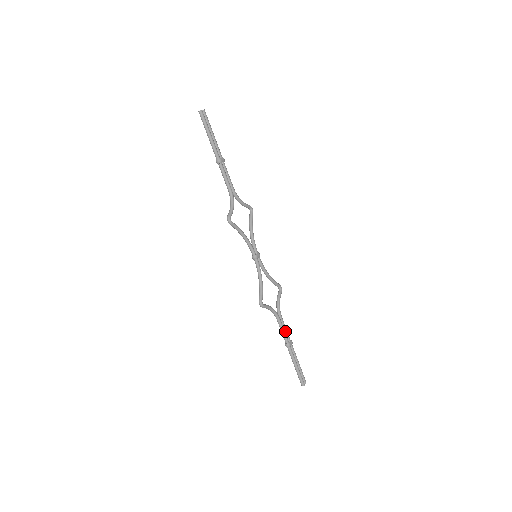
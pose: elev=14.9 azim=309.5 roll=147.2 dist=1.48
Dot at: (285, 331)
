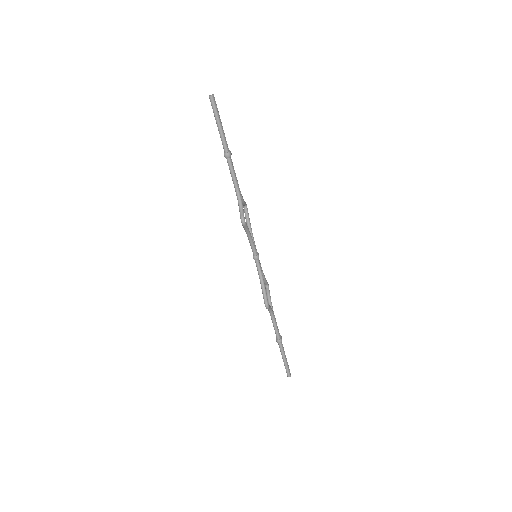
Dot at: (277, 328)
